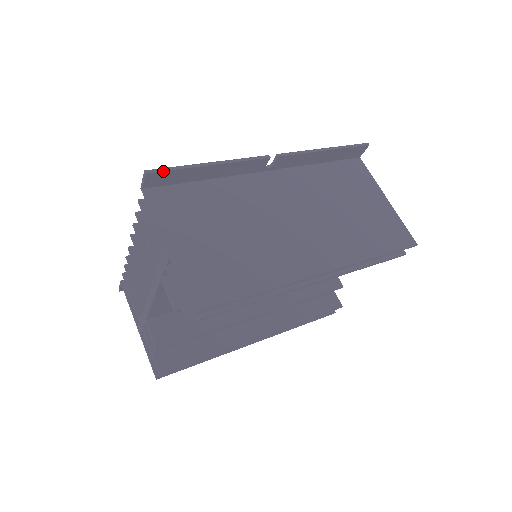
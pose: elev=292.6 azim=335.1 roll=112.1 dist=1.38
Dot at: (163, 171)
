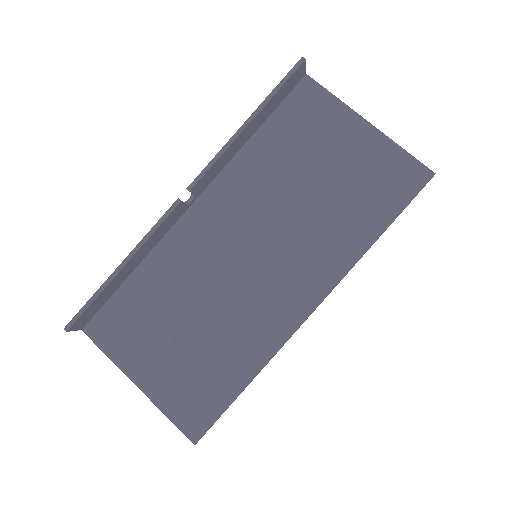
Dot at: (80, 315)
